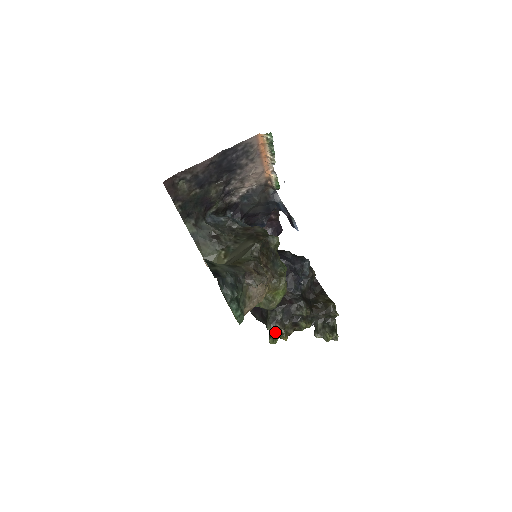
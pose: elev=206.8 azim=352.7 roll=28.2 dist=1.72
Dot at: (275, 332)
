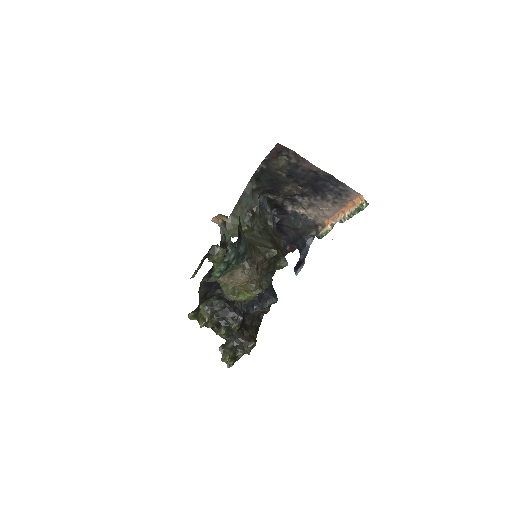
Dot at: (202, 313)
